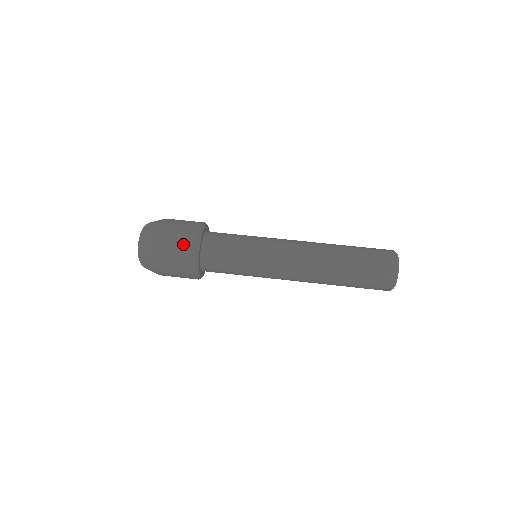
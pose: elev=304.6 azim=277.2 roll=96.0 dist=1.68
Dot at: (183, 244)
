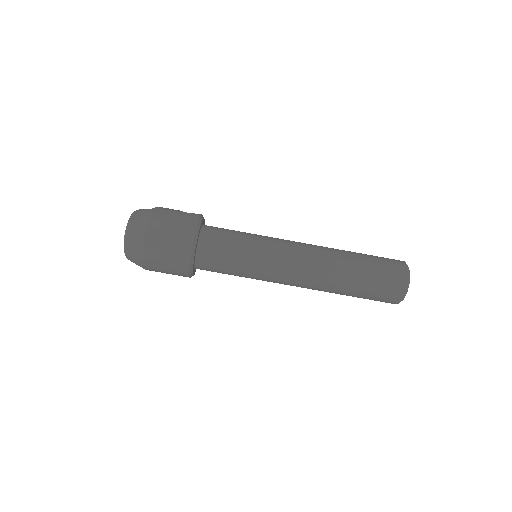
Dot at: (174, 264)
